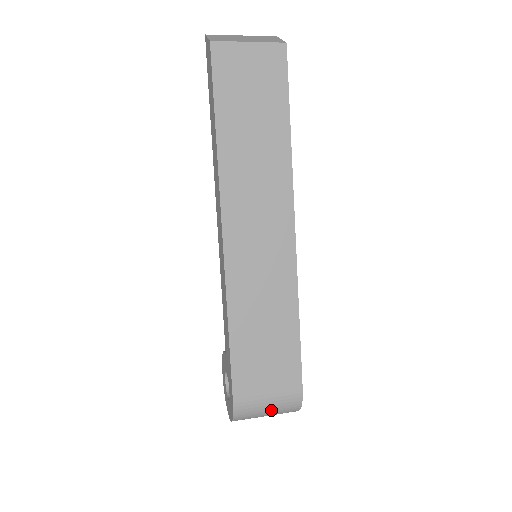
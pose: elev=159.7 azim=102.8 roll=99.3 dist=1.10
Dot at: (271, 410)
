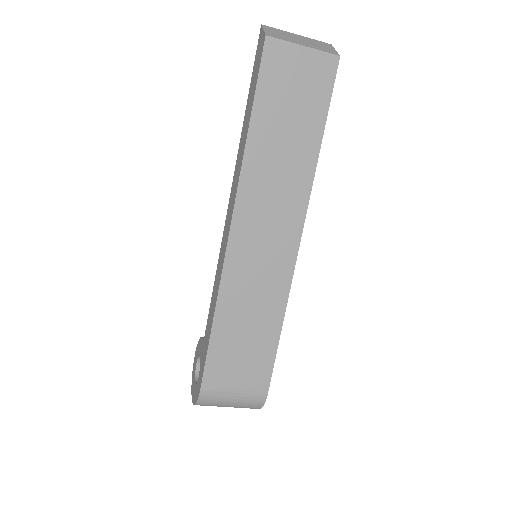
Dot at: (234, 403)
